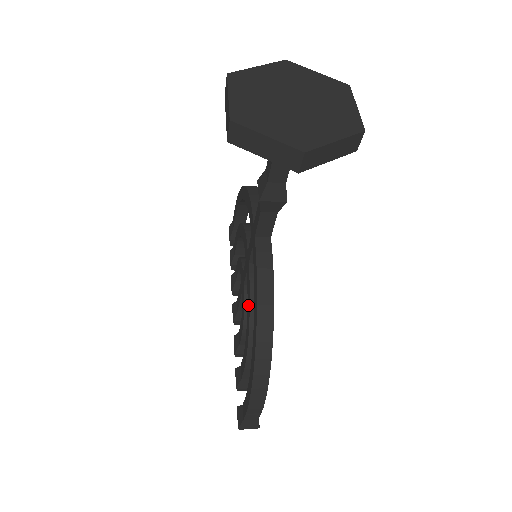
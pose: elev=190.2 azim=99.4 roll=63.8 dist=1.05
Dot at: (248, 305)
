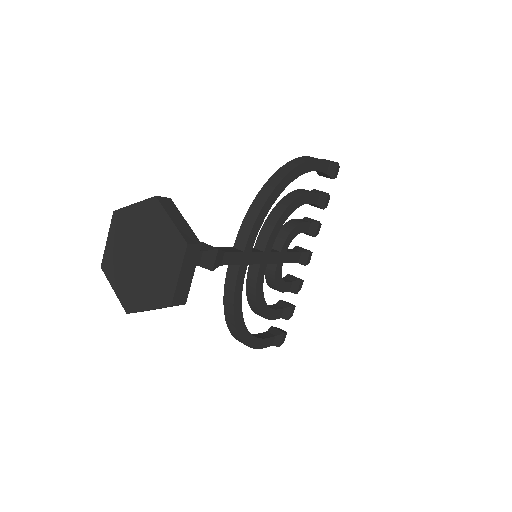
Dot at: occluded
